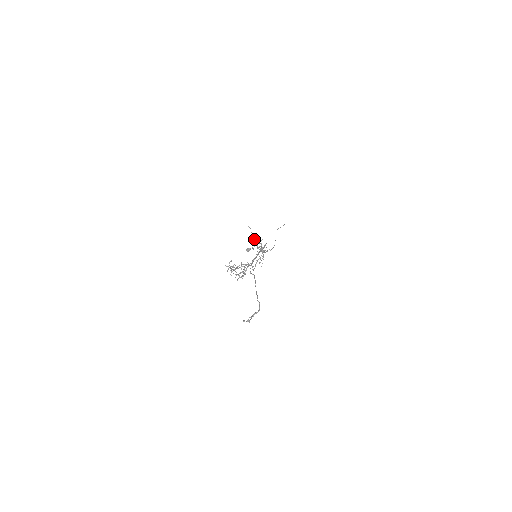
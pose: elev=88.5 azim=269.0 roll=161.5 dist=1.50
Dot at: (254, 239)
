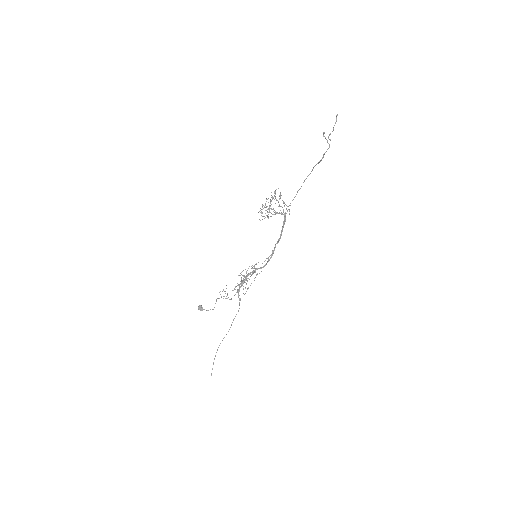
Dot at: (242, 281)
